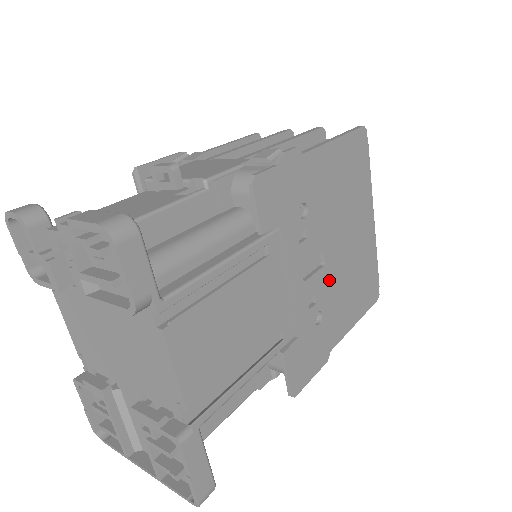
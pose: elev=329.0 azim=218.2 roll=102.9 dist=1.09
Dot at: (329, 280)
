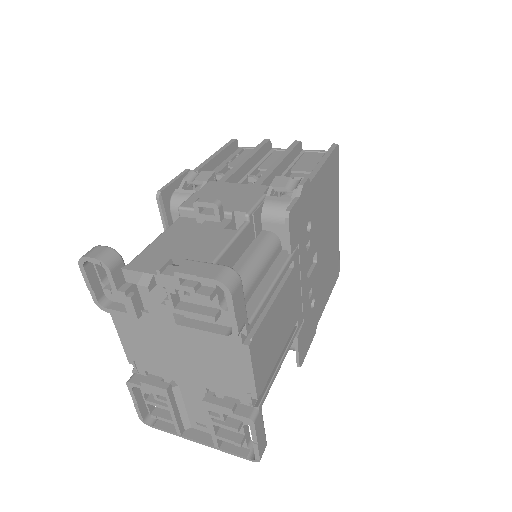
Dot at: (318, 273)
